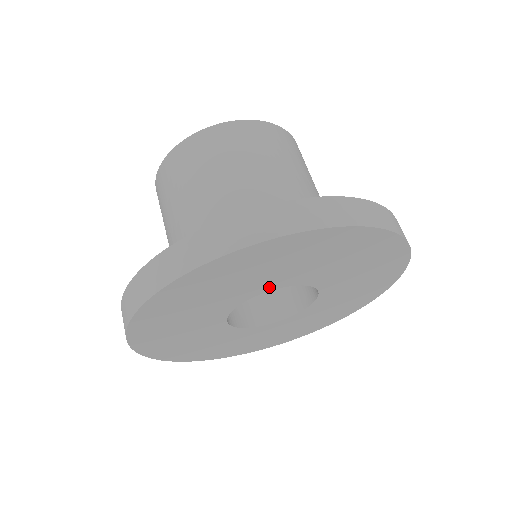
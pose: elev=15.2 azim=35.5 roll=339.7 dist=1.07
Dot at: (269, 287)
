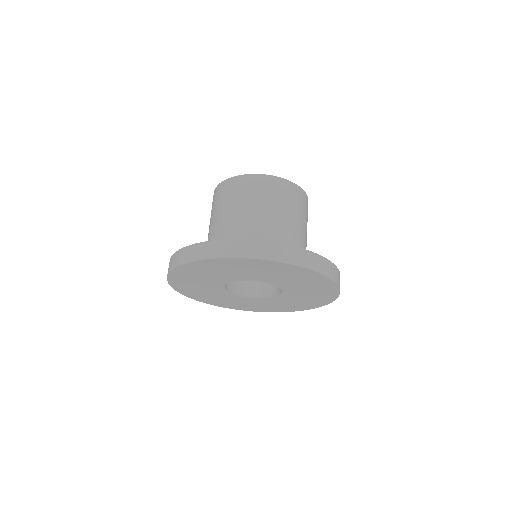
Dot at: (223, 282)
